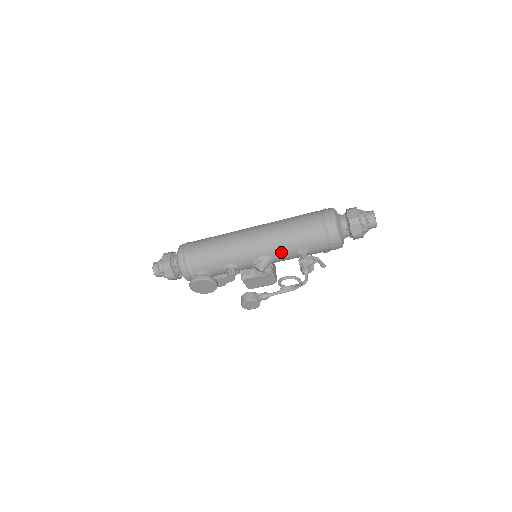
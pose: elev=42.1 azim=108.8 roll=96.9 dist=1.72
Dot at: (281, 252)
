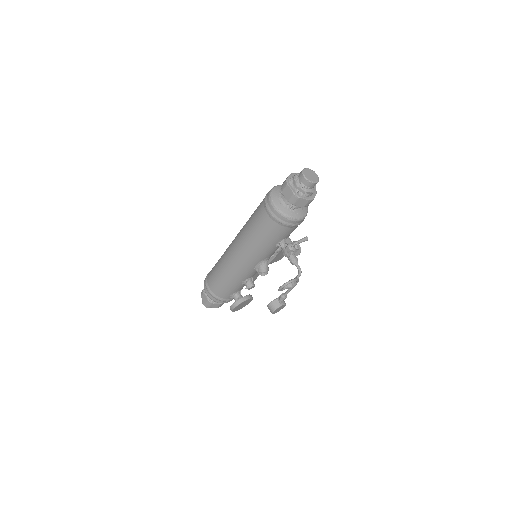
Dot at: (266, 254)
